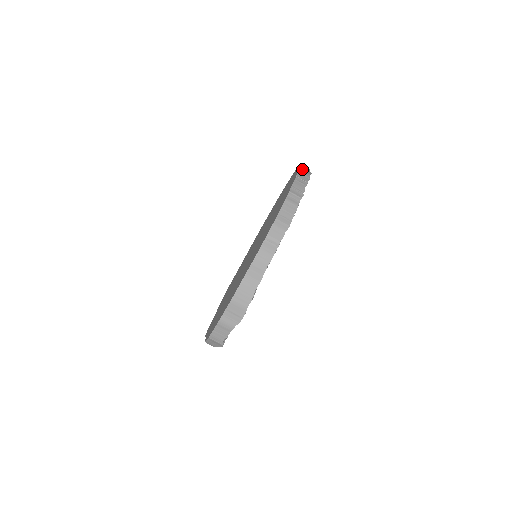
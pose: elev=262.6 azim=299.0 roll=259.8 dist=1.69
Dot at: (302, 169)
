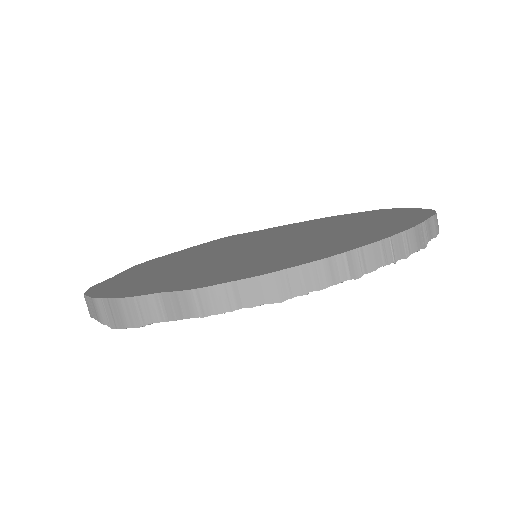
Dot at: (419, 230)
